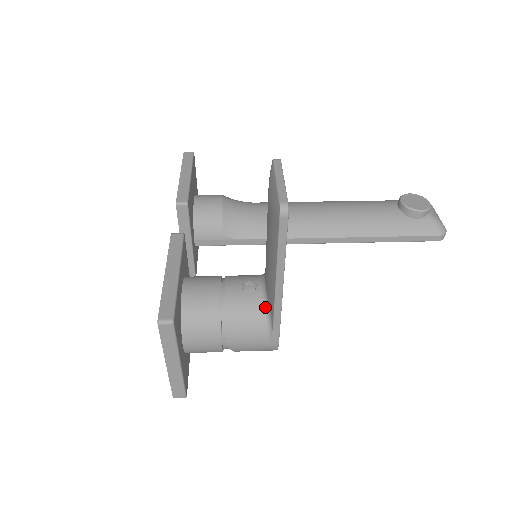
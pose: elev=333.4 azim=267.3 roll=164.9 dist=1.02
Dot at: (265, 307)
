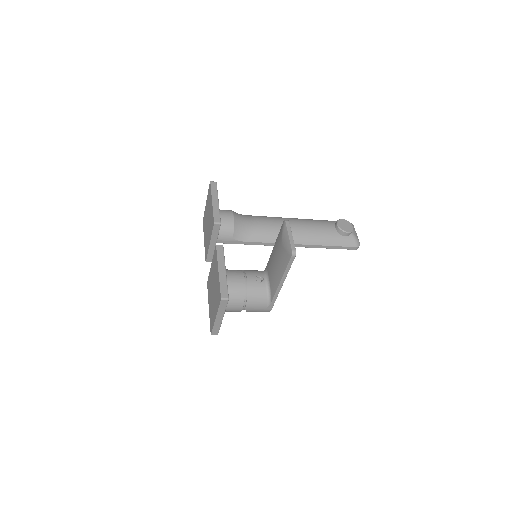
Dot at: (268, 291)
